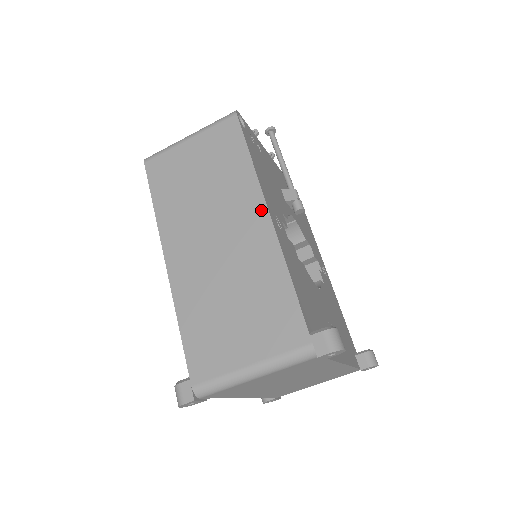
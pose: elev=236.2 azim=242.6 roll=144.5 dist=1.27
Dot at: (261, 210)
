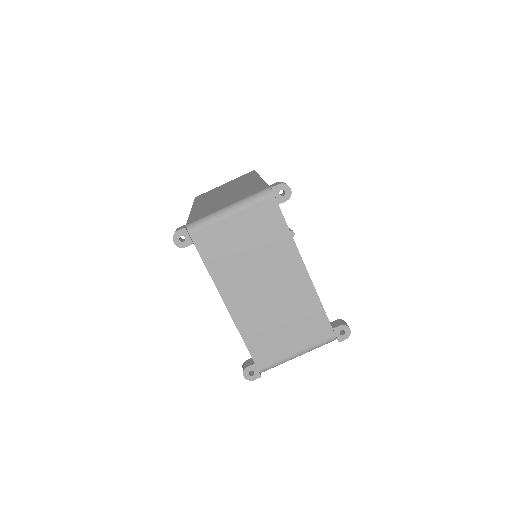
Dot at: (256, 178)
